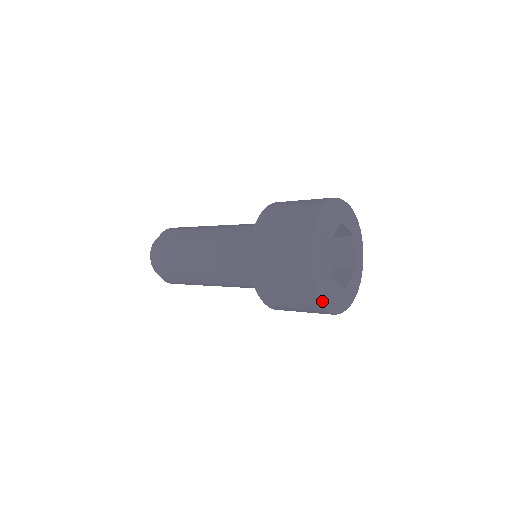
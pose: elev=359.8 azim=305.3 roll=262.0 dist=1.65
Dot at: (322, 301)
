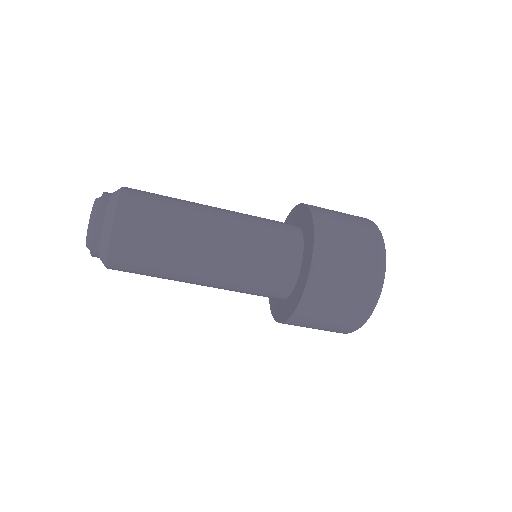
Dot at: (375, 306)
